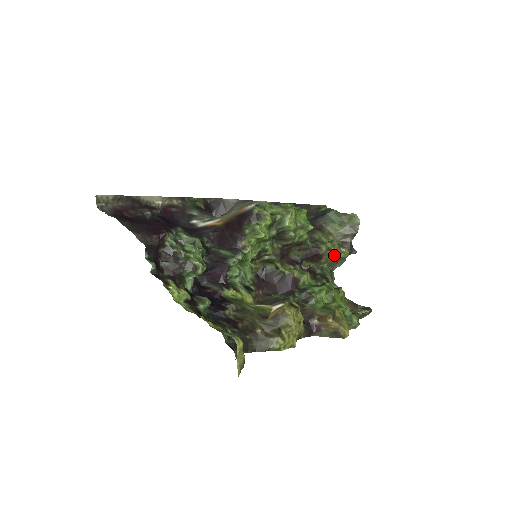
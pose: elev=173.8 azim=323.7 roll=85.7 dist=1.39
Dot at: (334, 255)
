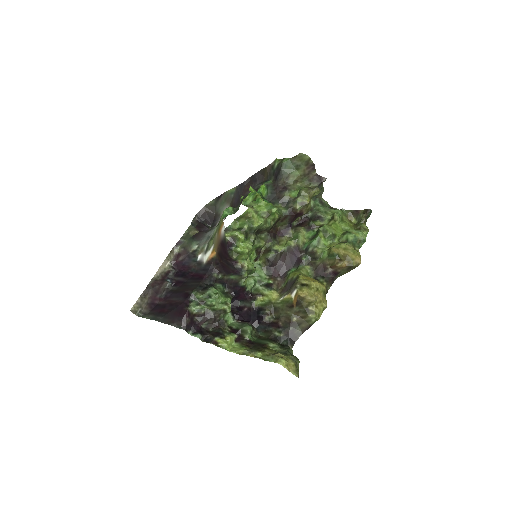
Dot at: (310, 202)
